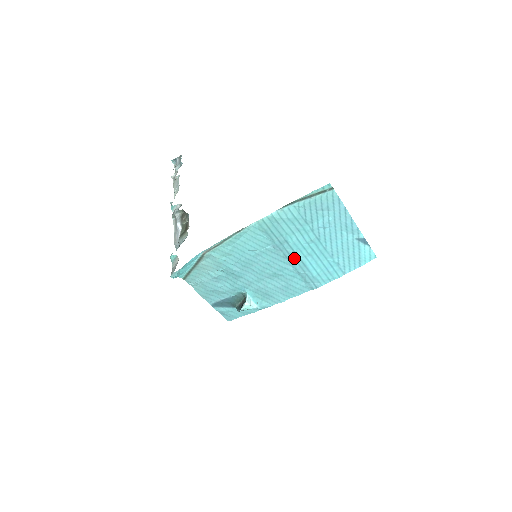
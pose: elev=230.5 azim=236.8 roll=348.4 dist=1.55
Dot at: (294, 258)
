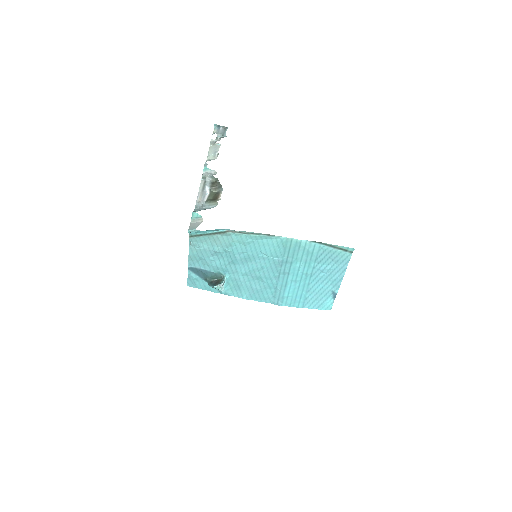
Dot at: (284, 277)
